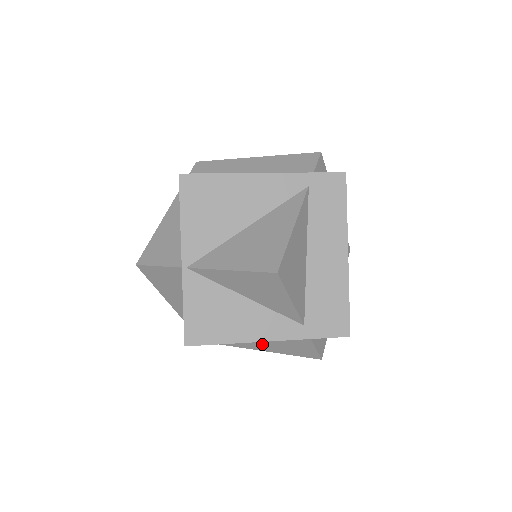
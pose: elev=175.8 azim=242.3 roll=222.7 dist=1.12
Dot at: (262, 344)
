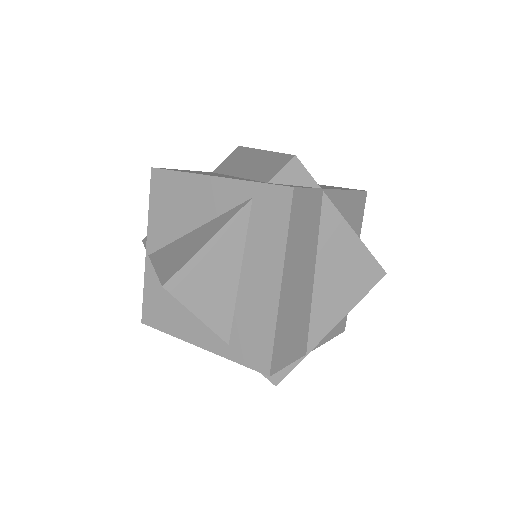
Dot at: occluded
